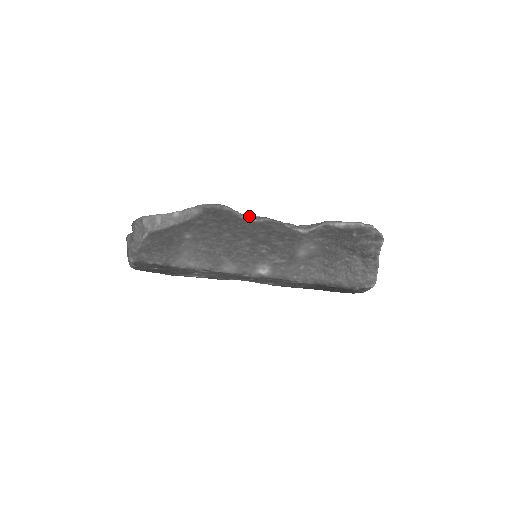
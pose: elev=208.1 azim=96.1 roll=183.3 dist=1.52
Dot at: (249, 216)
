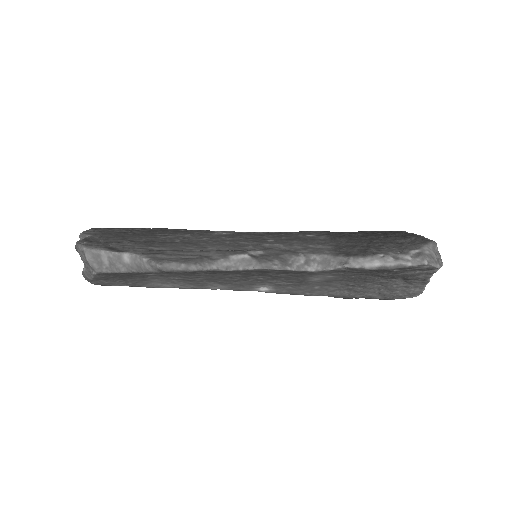
Dot at: (231, 262)
